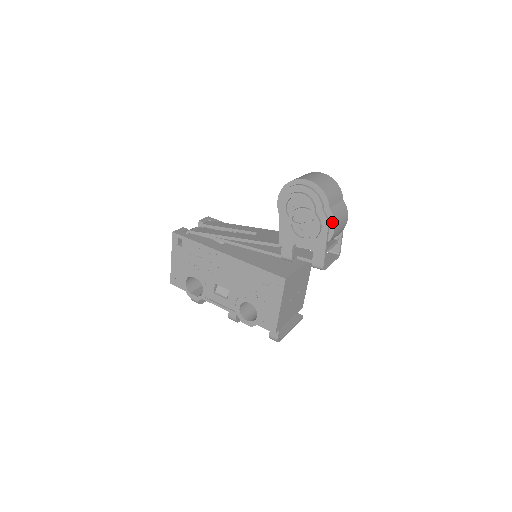
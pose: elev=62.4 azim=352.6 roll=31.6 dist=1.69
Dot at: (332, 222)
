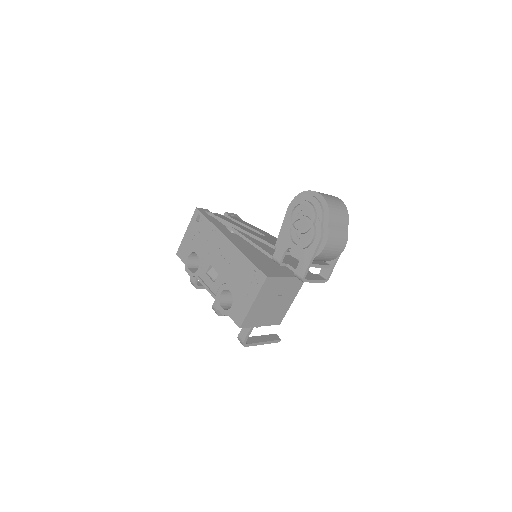
Dot at: (326, 238)
